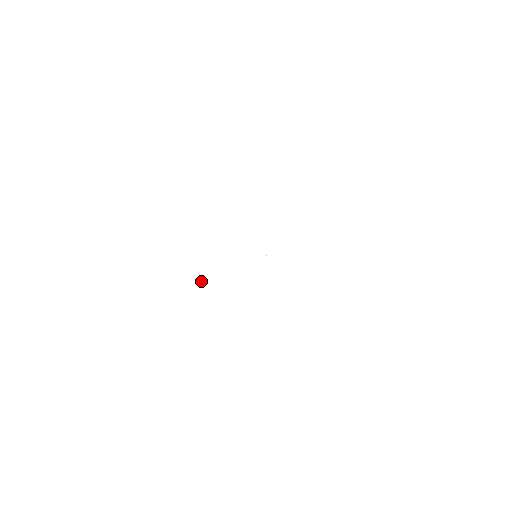
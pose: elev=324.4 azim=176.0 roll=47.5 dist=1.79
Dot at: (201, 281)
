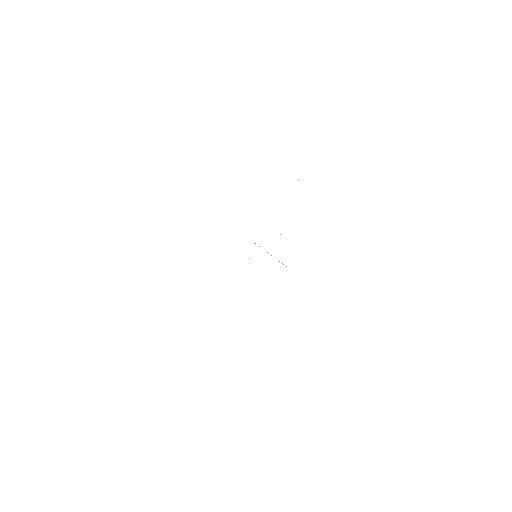
Dot at: occluded
